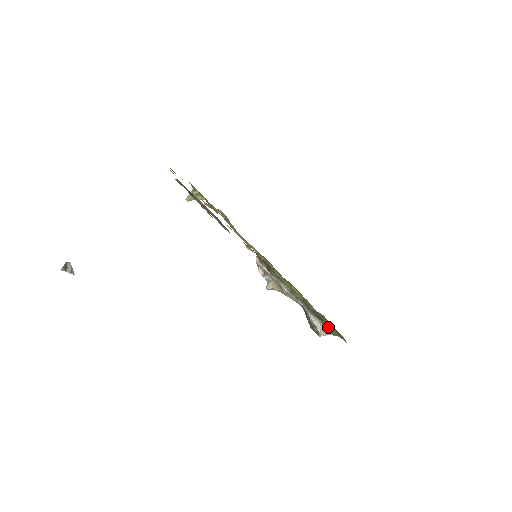
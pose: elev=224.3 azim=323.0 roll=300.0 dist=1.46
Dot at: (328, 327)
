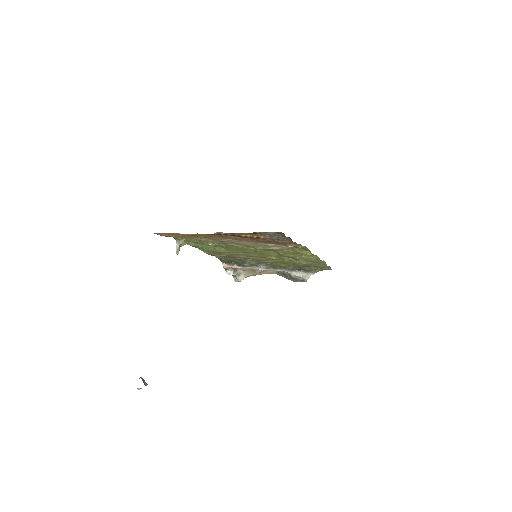
Dot at: (310, 270)
